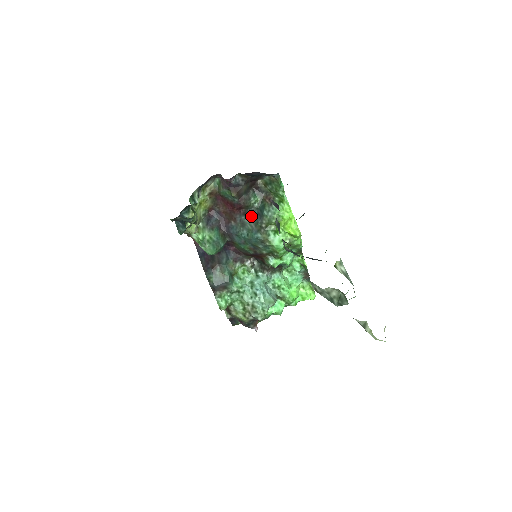
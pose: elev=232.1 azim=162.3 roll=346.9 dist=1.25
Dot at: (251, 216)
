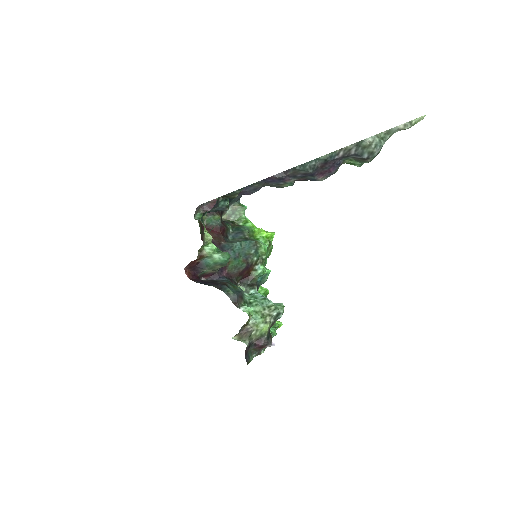
Dot at: (231, 238)
